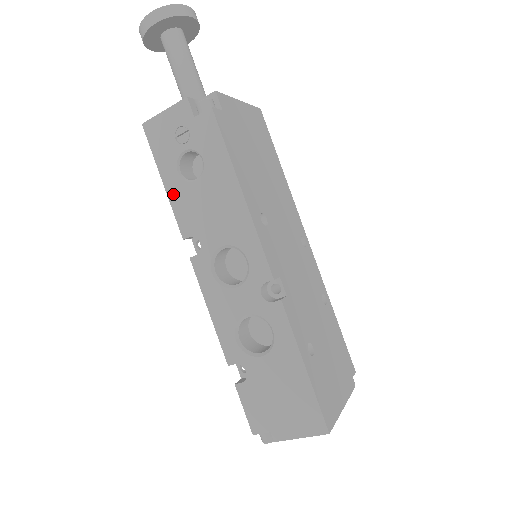
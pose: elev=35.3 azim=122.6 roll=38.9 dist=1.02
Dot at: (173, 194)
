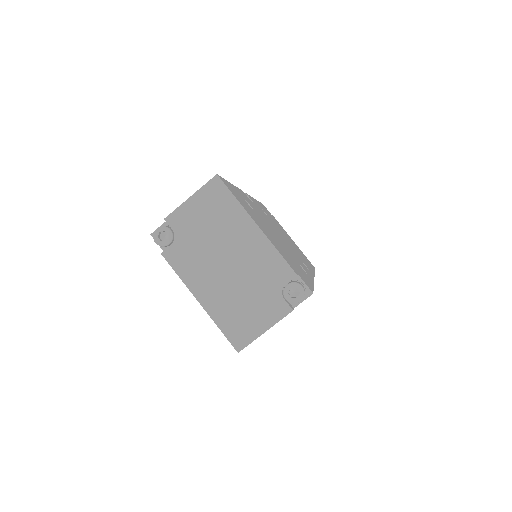
Dot at: occluded
